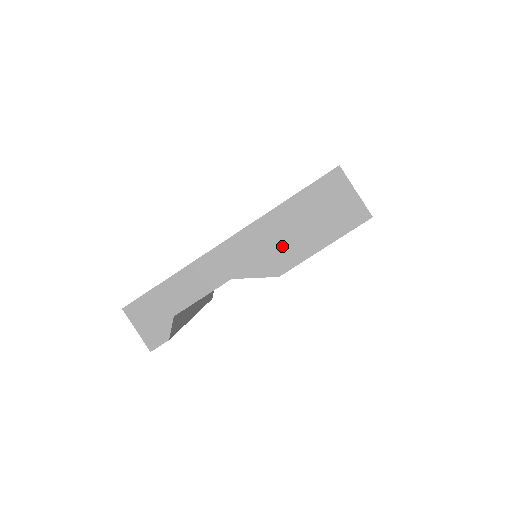
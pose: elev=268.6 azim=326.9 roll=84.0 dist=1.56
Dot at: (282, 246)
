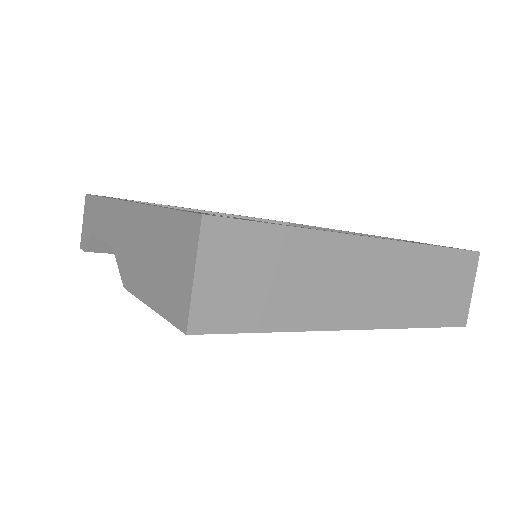
Dot at: (136, 258)
